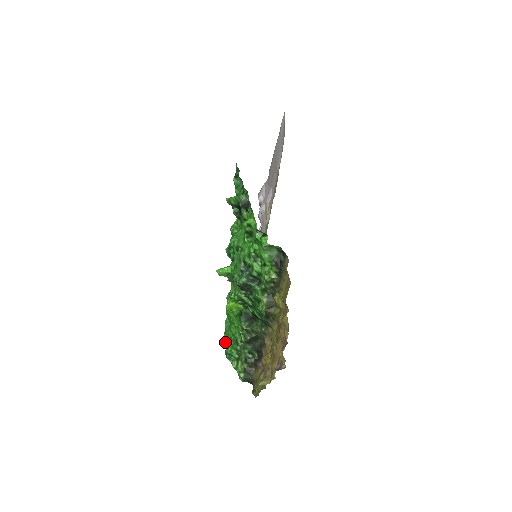
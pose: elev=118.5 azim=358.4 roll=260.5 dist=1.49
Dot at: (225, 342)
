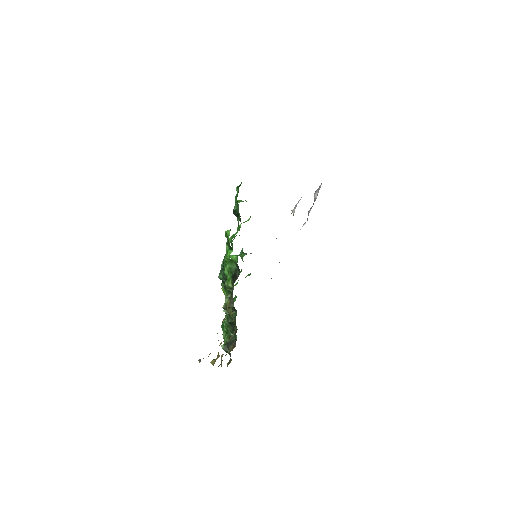
Dot at: occluded
